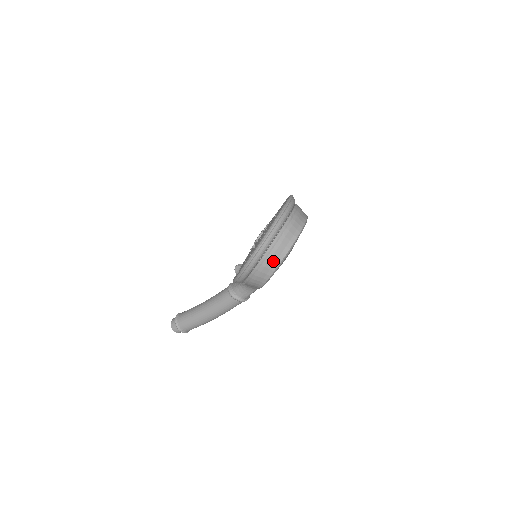
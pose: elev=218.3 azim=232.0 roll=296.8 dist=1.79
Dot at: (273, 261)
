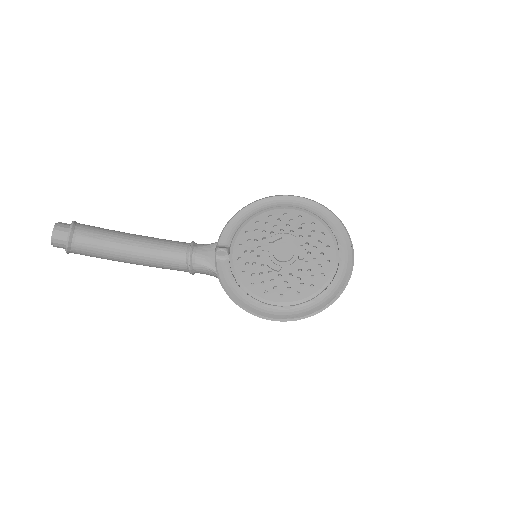
Dot at: occluded
